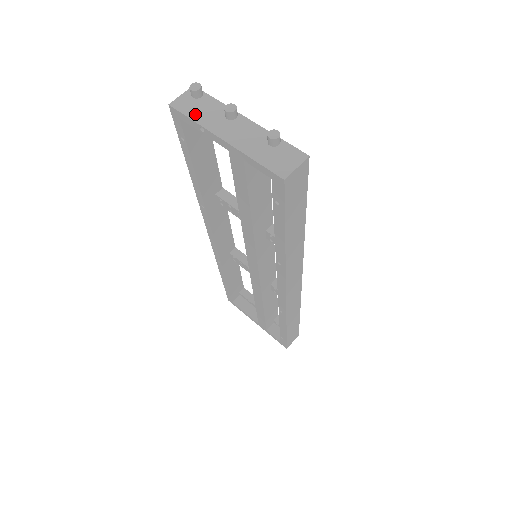
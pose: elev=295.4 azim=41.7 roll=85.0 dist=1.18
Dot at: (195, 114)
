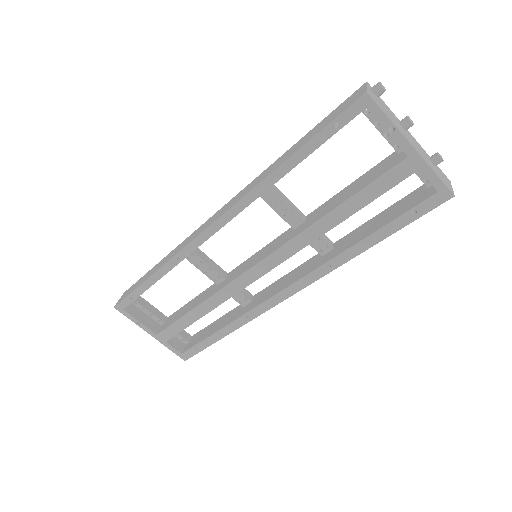
Dot at: (386, 112)
